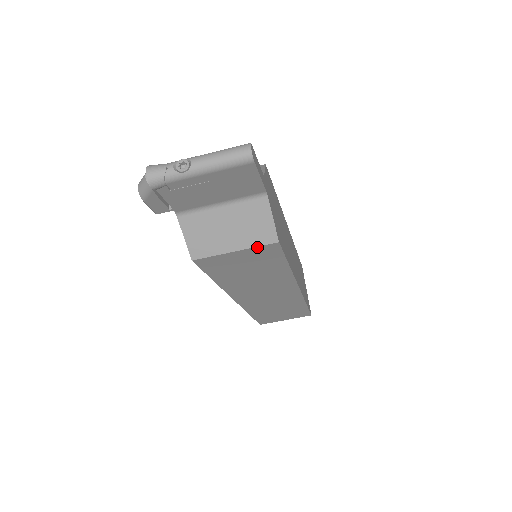
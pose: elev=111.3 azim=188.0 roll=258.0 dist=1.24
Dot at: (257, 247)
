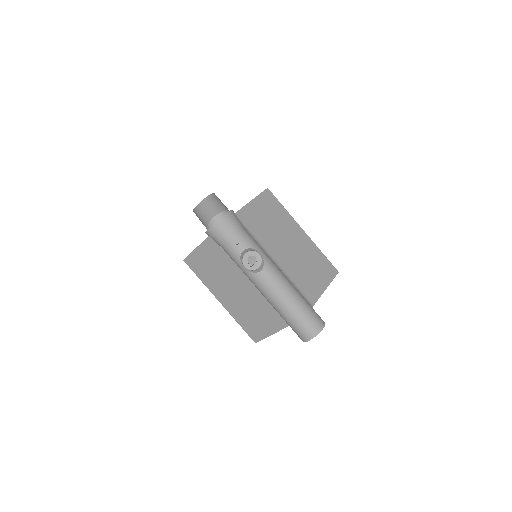
Dot at: (238, 322)
